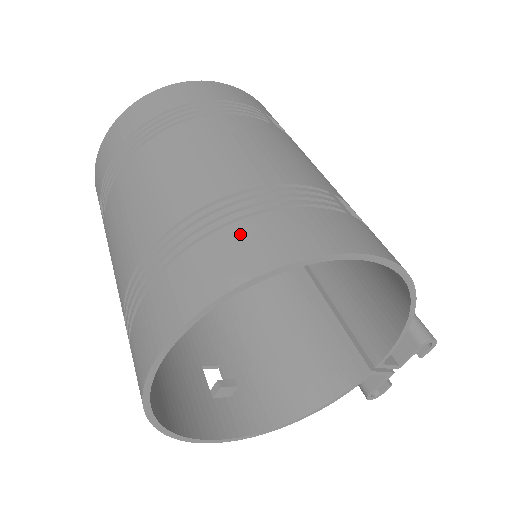
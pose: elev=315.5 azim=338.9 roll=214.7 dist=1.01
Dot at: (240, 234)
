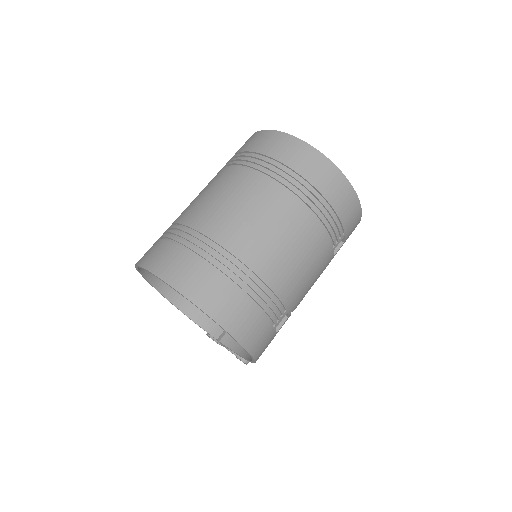
Dot at: (232, 296)
